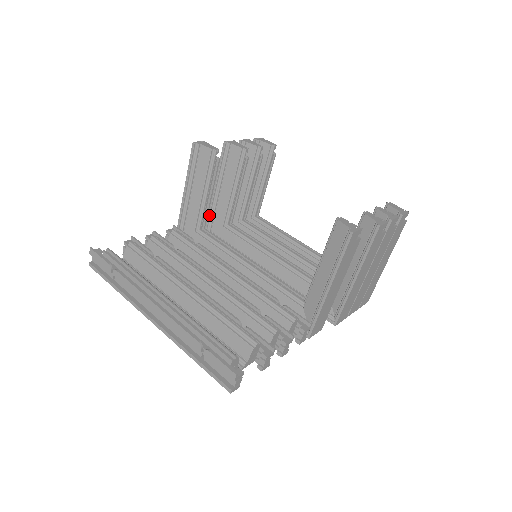
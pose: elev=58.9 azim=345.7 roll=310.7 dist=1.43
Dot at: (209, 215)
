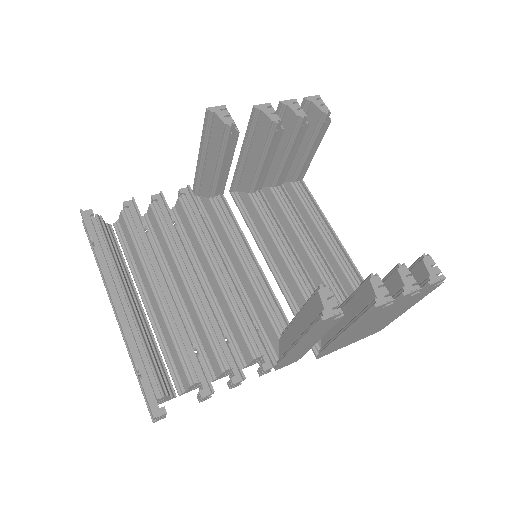
Dot at: (235, 176)
